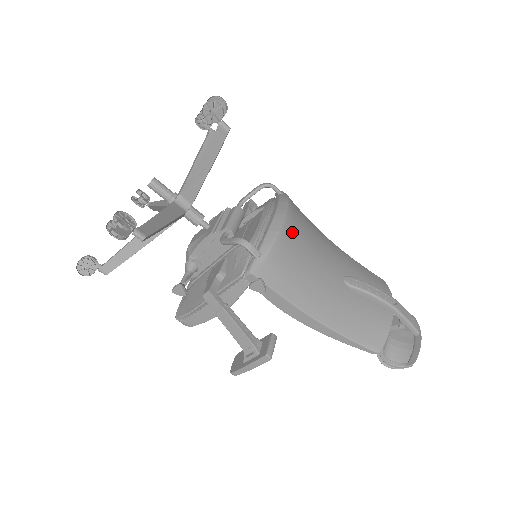
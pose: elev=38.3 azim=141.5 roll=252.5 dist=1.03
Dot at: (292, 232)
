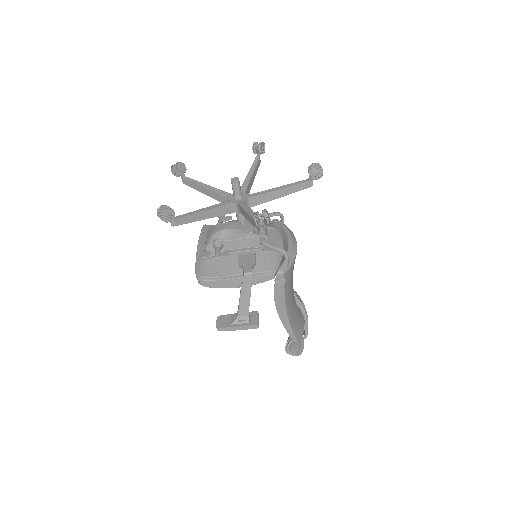
Dot at: occluded
